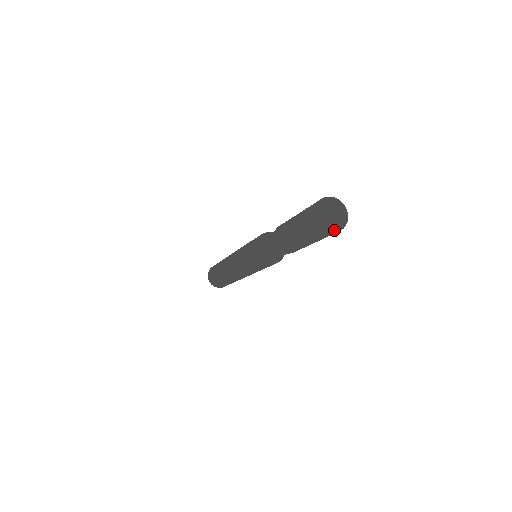
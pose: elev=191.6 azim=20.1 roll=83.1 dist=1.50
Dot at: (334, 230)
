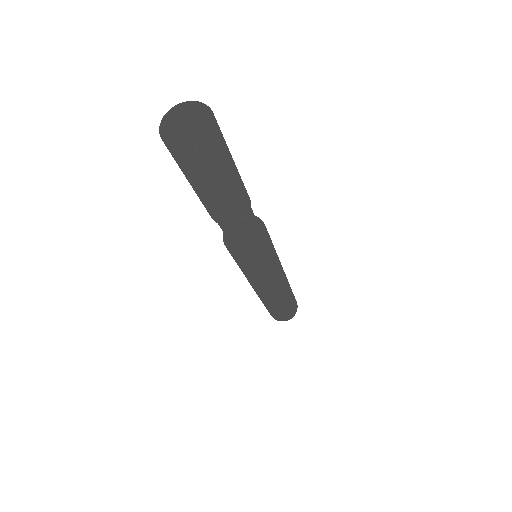
Dot at: (200, 138)
